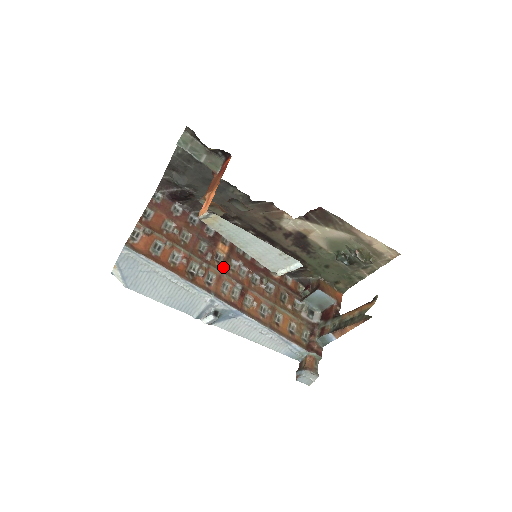
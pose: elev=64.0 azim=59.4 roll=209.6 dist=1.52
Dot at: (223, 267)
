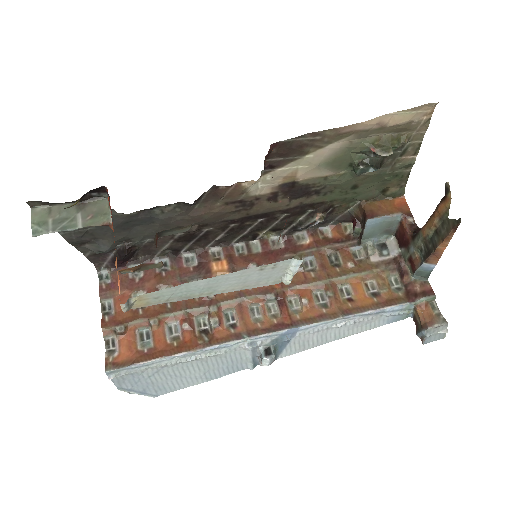
Dot at: occluded
